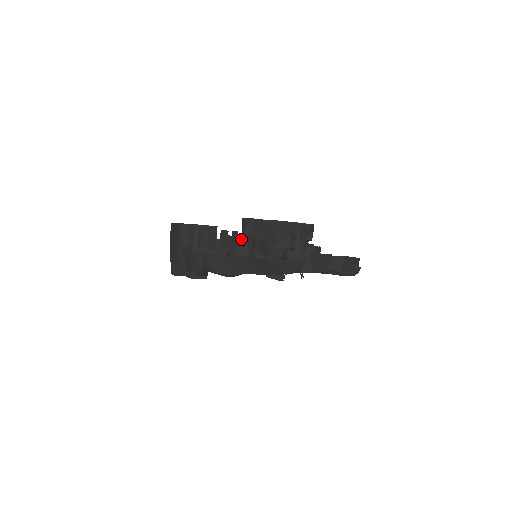
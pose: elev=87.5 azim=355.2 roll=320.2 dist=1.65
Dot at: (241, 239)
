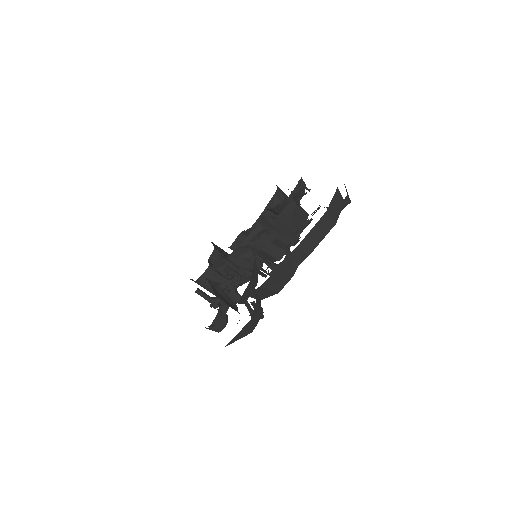
Dot at: occluded
